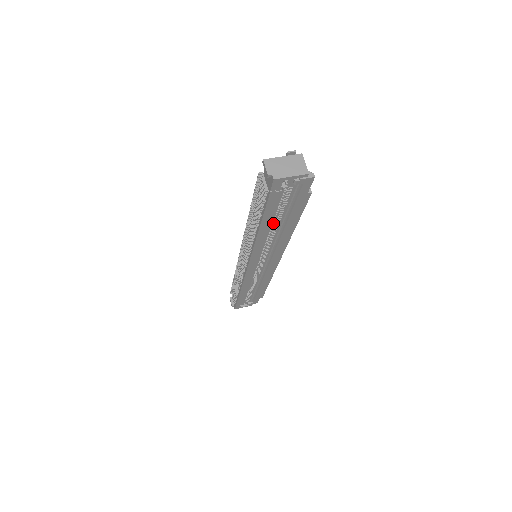
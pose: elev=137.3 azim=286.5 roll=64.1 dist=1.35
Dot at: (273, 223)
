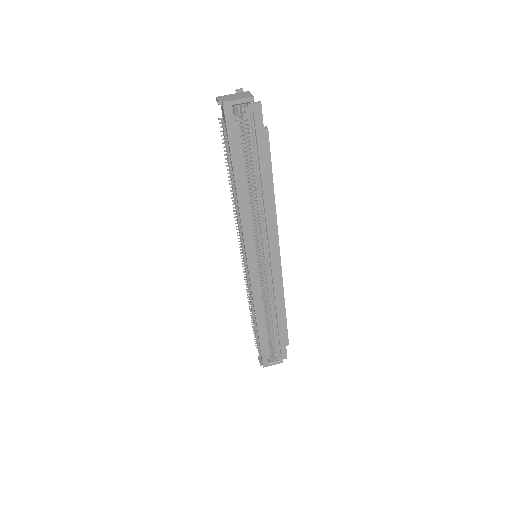
Dot at: (249, 183)
